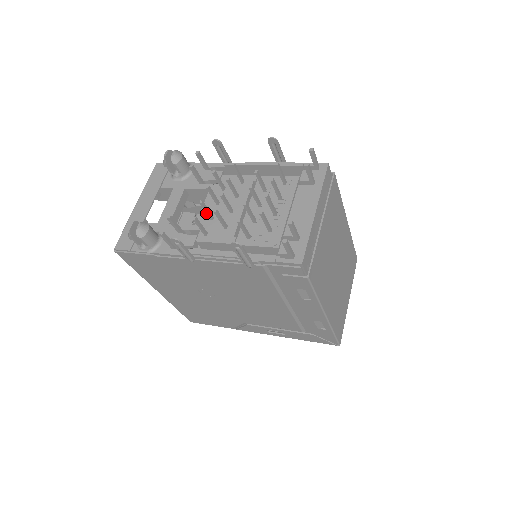
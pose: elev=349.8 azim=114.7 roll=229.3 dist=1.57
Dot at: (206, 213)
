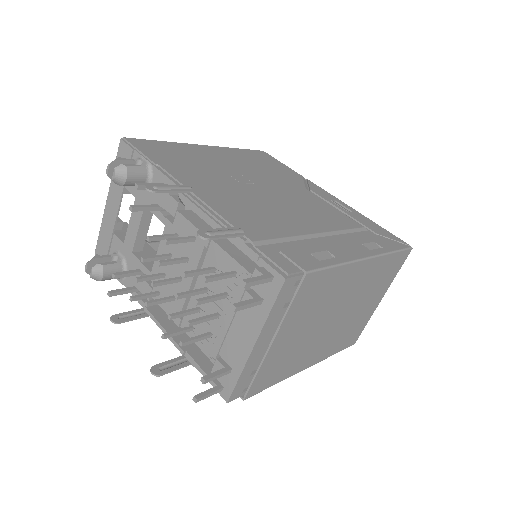
Dot at: (152, 277)
